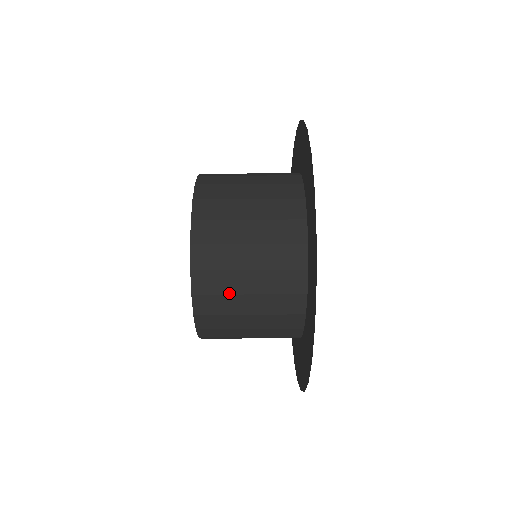
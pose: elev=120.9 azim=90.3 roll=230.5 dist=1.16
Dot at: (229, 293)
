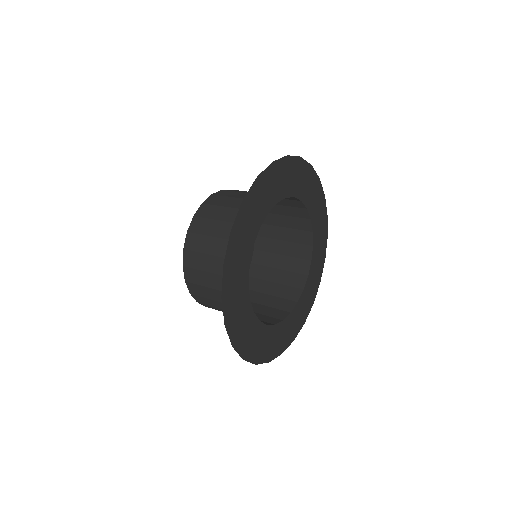
Dot at: (232, 197)
